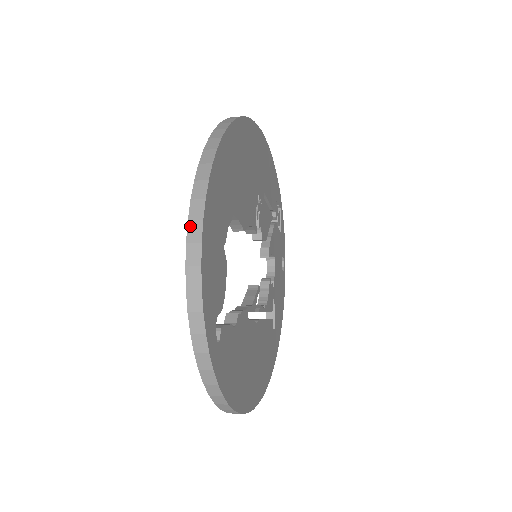
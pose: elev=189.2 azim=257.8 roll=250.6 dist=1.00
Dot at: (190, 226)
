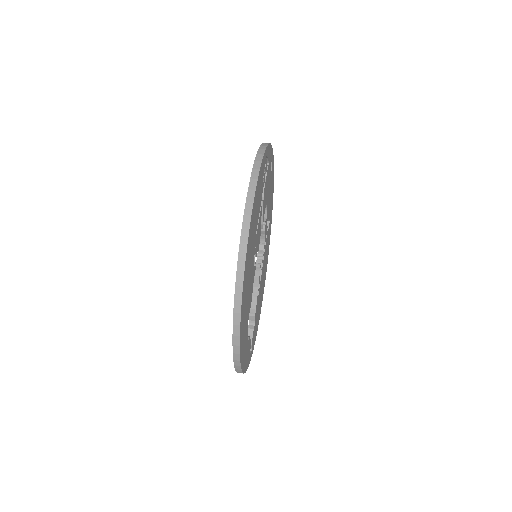
Dot at: (237, 372)
